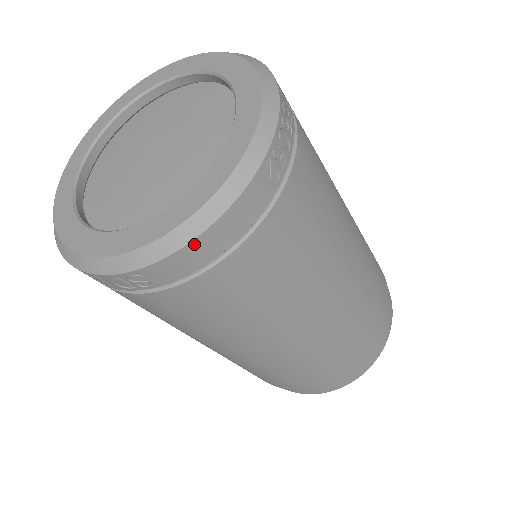
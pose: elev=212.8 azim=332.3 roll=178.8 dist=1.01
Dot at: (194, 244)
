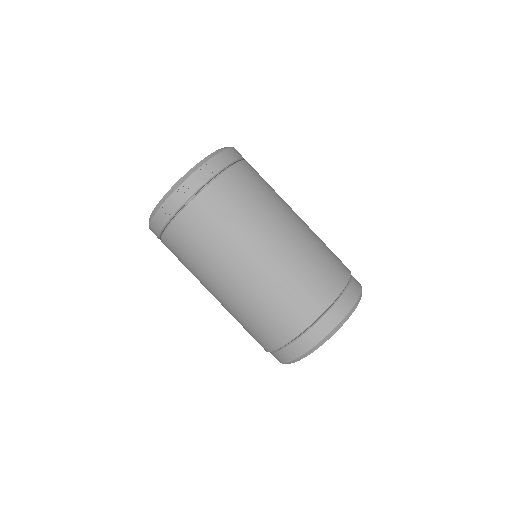
Dot at: (225, 152)
